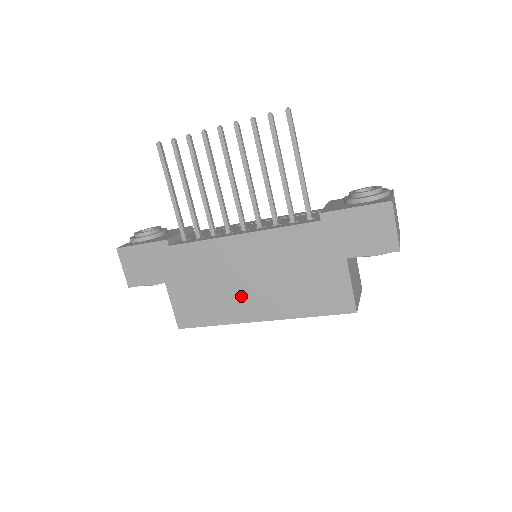
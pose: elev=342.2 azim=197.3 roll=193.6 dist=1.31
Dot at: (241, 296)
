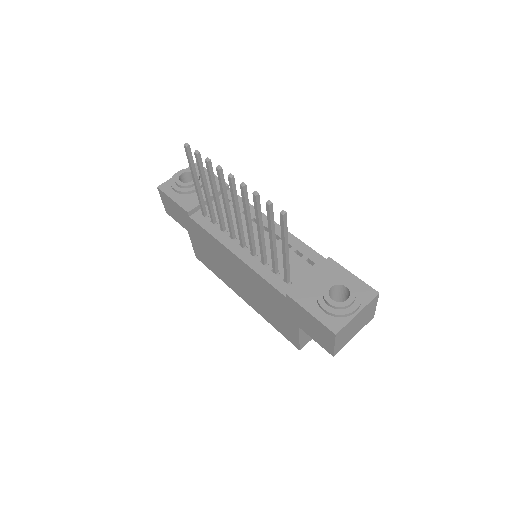
Dot at: (232, 279)
